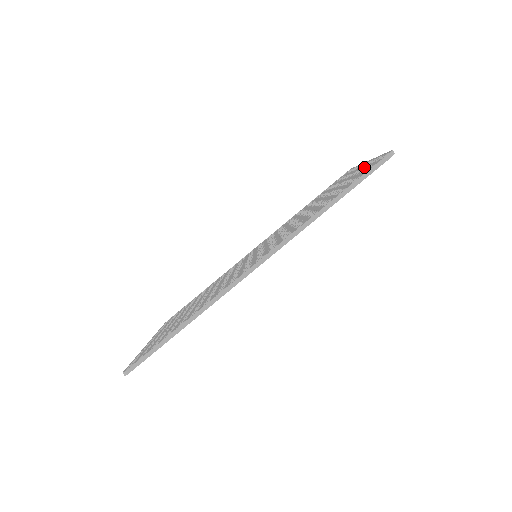
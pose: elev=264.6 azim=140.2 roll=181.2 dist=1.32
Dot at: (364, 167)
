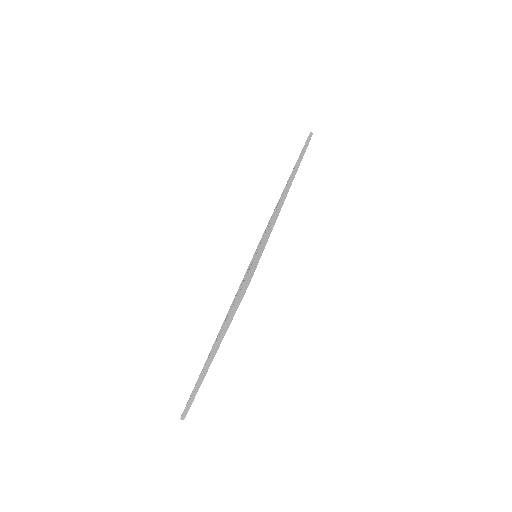
Dot at: occluded
